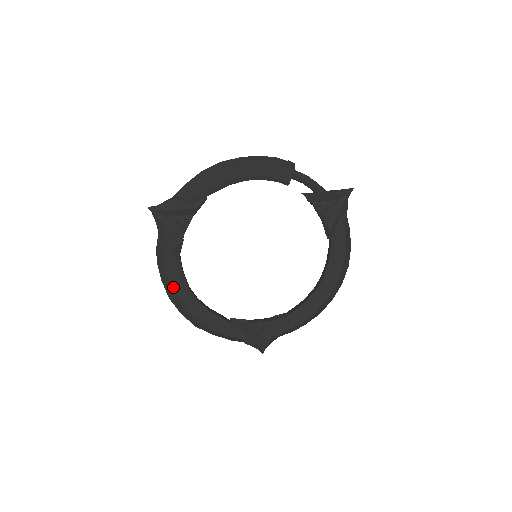
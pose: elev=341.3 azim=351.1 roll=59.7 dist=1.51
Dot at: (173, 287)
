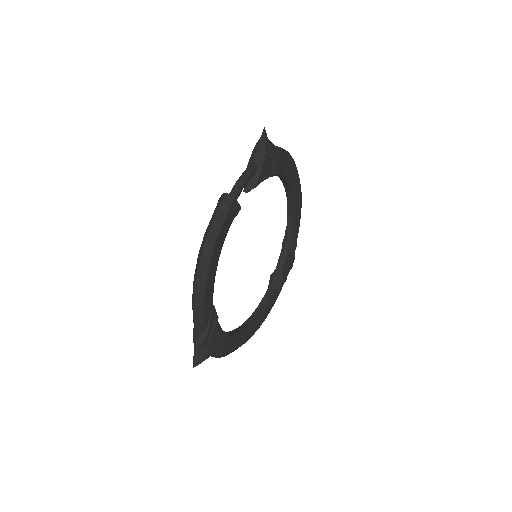
Dot at: occluded
